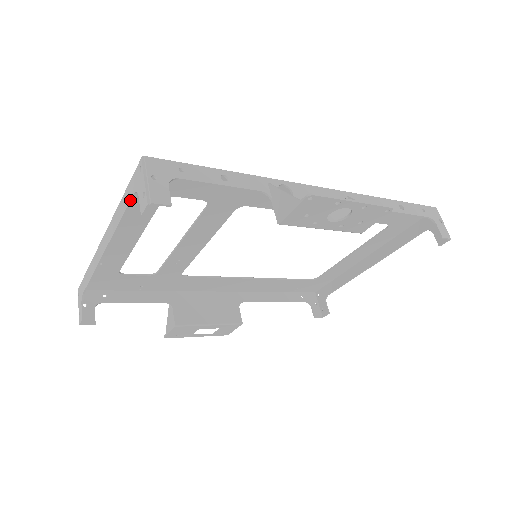
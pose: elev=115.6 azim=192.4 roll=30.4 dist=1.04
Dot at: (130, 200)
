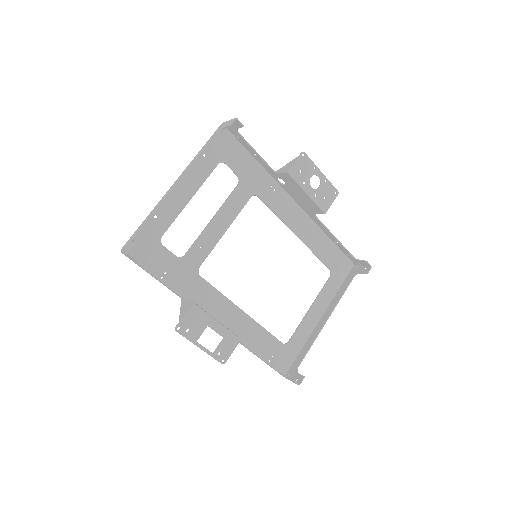
Dot at: (213, 138)
